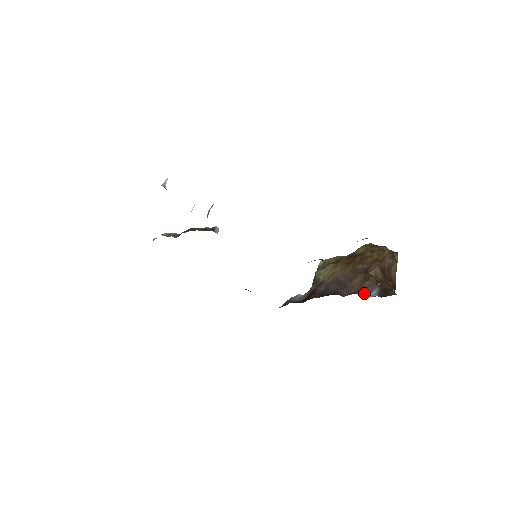
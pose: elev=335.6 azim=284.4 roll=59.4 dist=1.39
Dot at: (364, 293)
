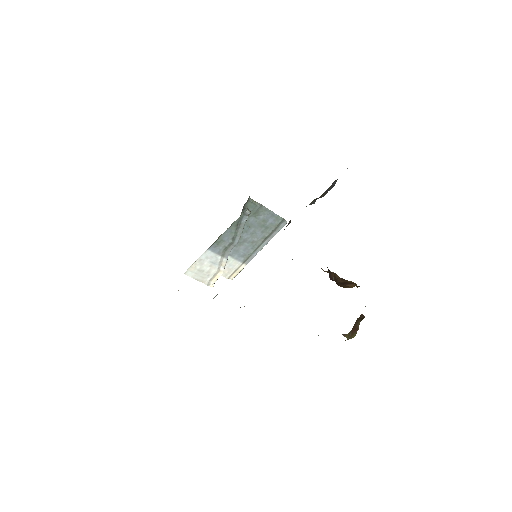
Dot at: occluded
